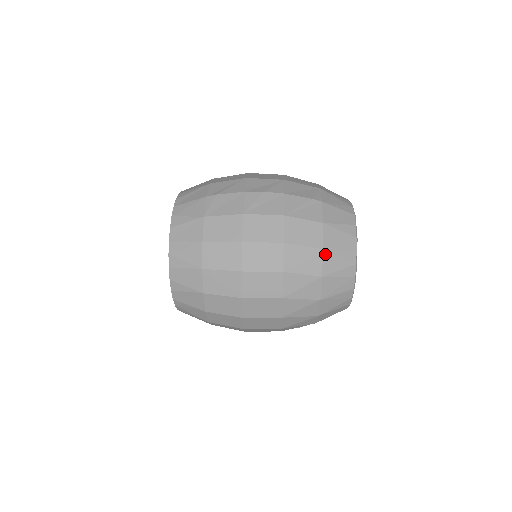
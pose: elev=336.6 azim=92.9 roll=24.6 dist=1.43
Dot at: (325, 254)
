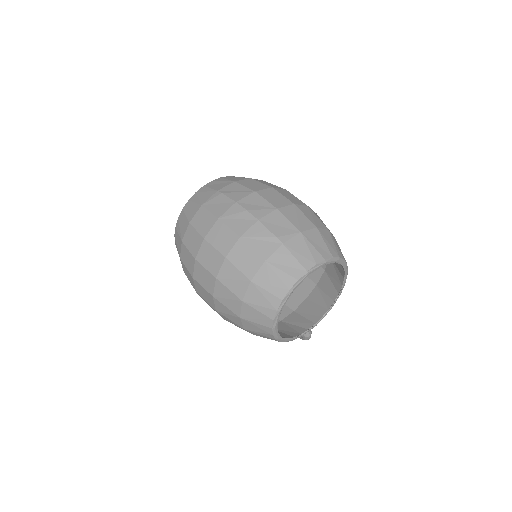
Dot at: (251, 286)
